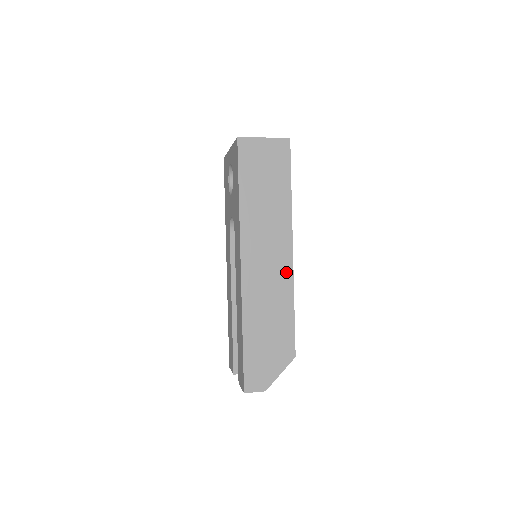
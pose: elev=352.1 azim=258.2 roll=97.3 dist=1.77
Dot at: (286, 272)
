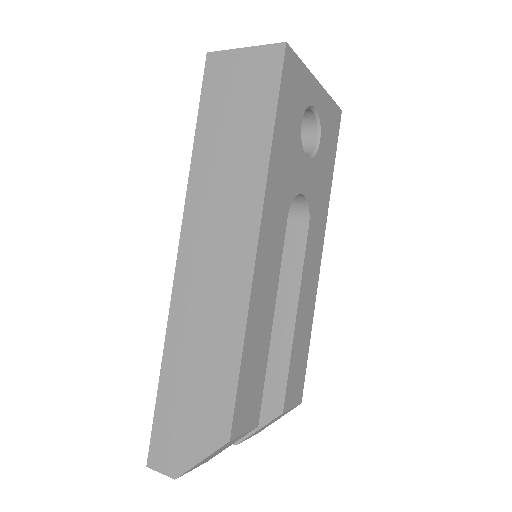
Dot at: (240, 281)
